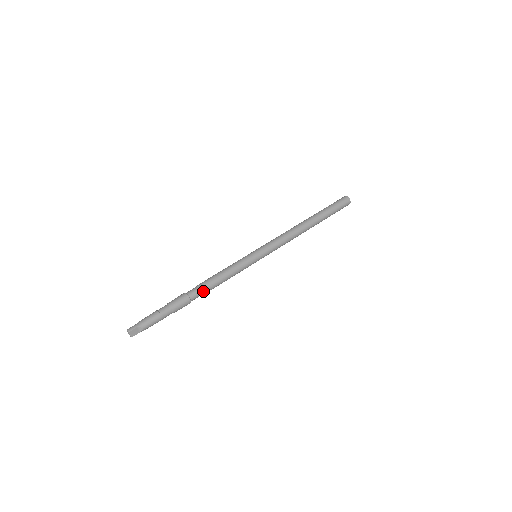
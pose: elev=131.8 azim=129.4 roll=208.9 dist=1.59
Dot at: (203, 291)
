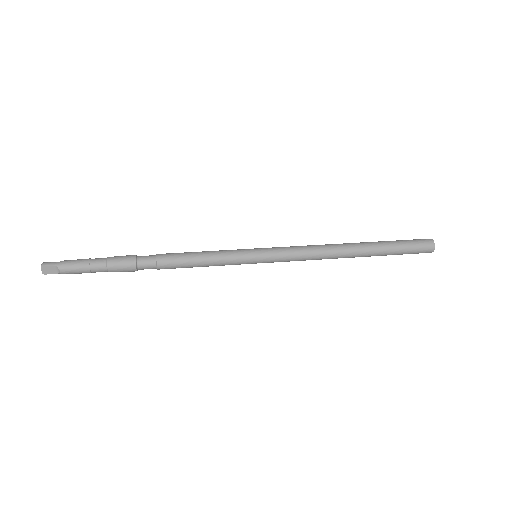
Dot at: (159, 264)
